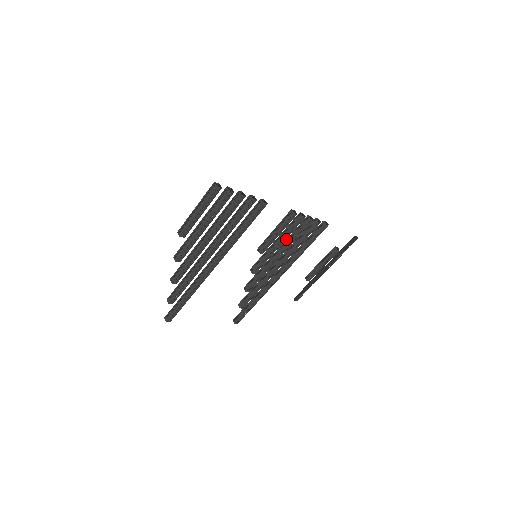
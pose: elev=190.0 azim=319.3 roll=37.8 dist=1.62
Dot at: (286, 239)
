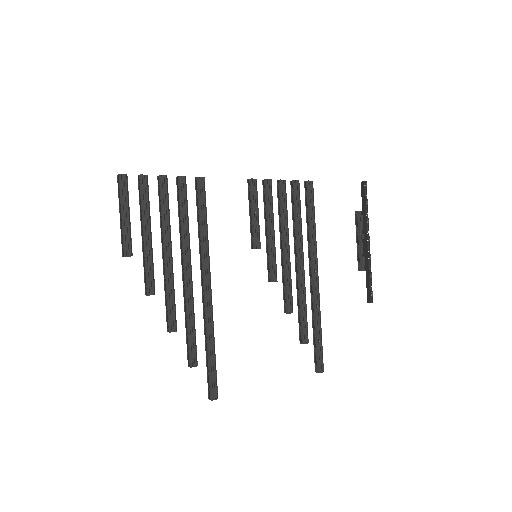
Dot at: occluded
